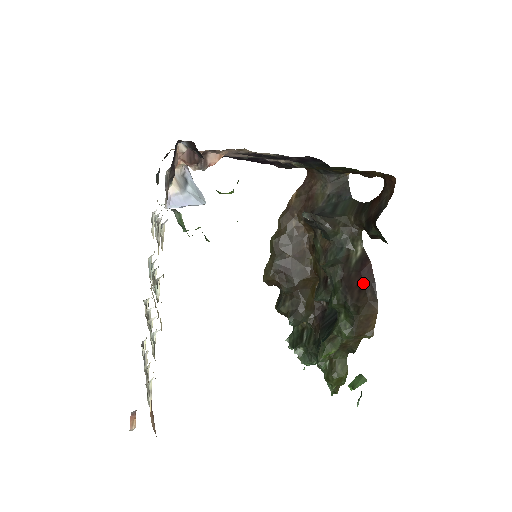
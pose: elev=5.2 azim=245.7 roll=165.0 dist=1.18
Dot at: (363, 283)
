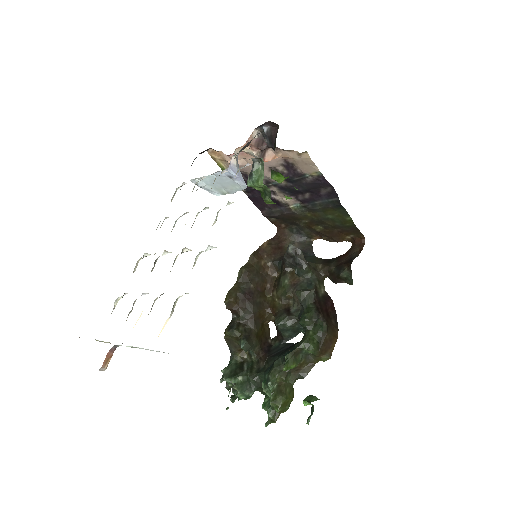
Dot at: (328, 312)
